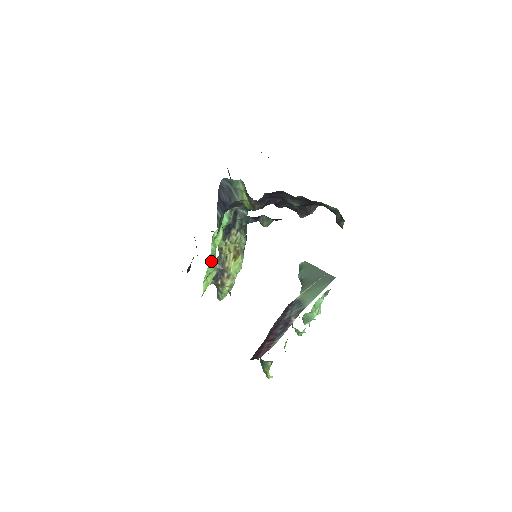
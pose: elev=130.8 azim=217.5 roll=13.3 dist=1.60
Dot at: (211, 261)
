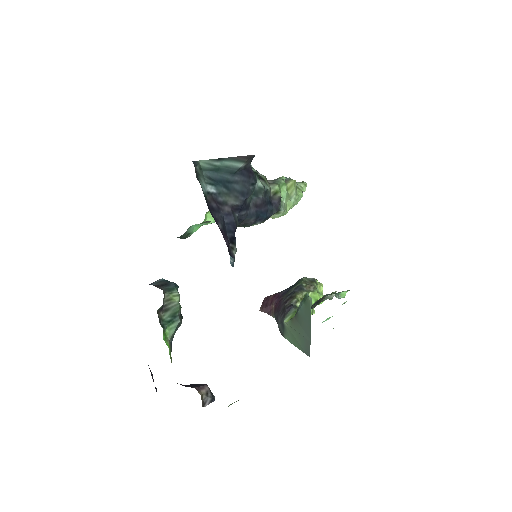
Dot at: occluded
